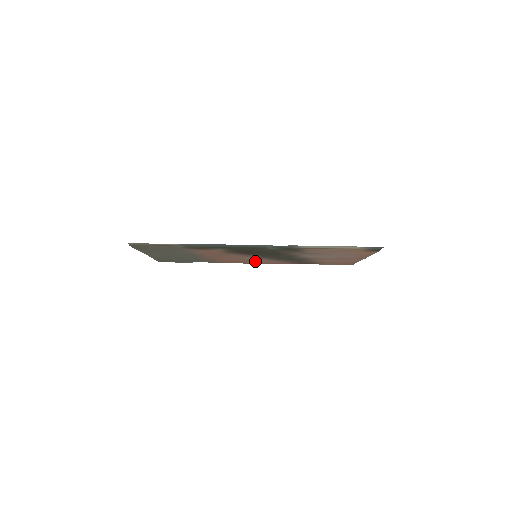
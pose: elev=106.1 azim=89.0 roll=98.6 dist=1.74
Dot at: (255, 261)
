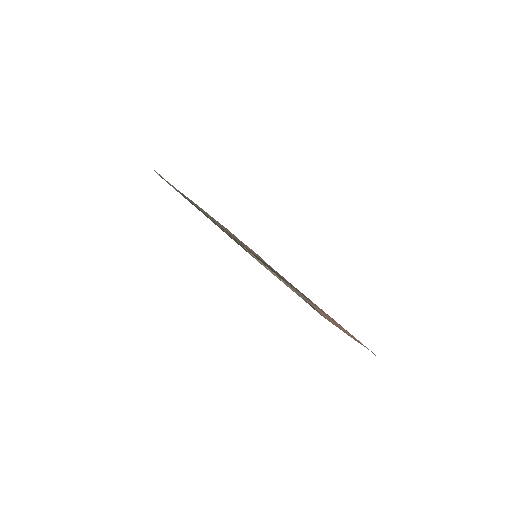
Dot at: occluded
